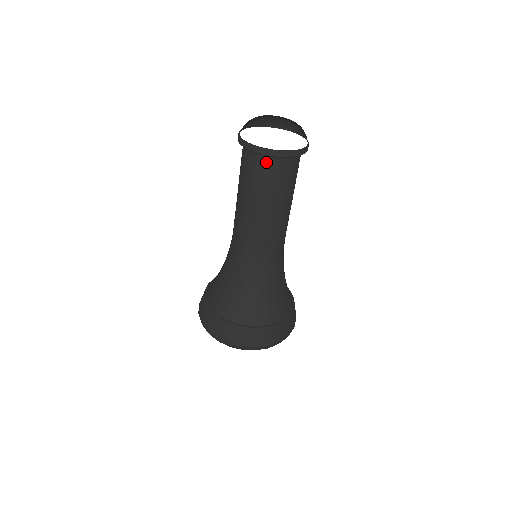
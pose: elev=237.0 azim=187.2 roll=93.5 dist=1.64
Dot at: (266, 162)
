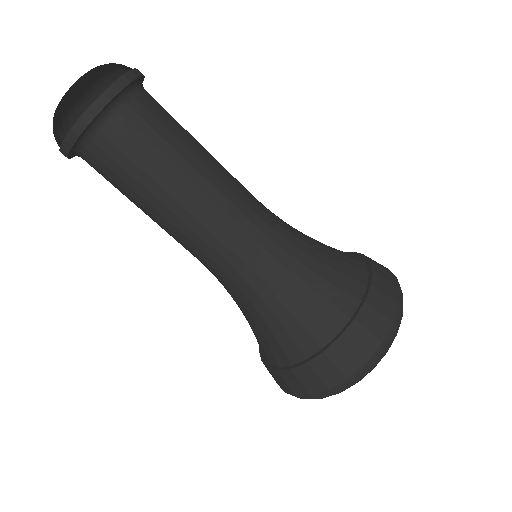
Dot at: (126, 113)
